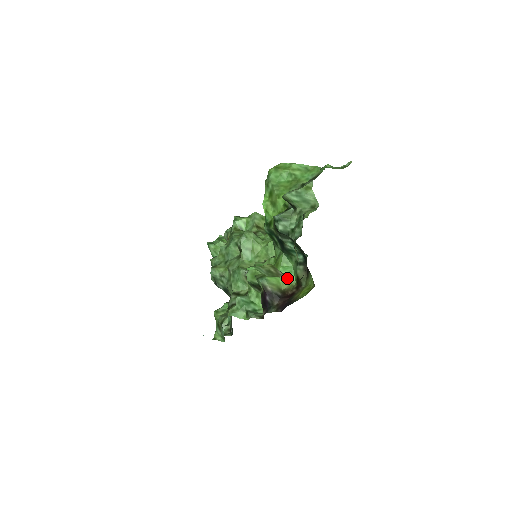
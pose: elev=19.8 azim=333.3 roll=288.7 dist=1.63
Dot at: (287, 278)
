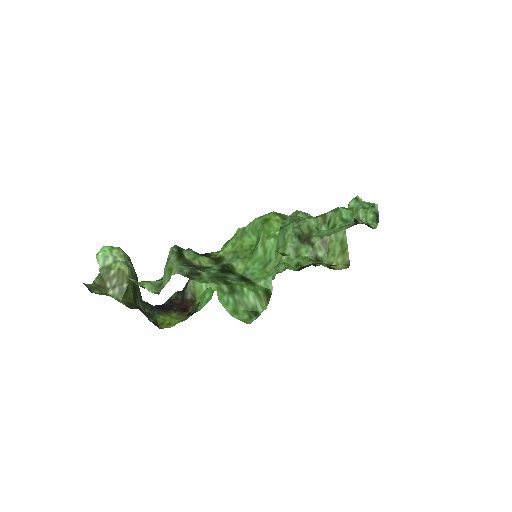
Dot at: (203, 299)
